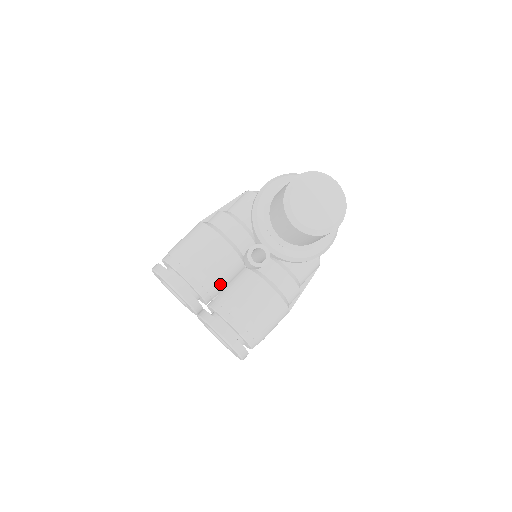
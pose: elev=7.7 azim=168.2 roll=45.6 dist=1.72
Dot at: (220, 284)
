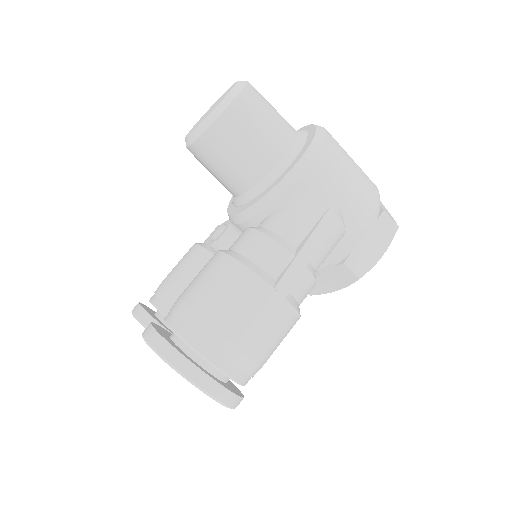
Dot at: occluded
